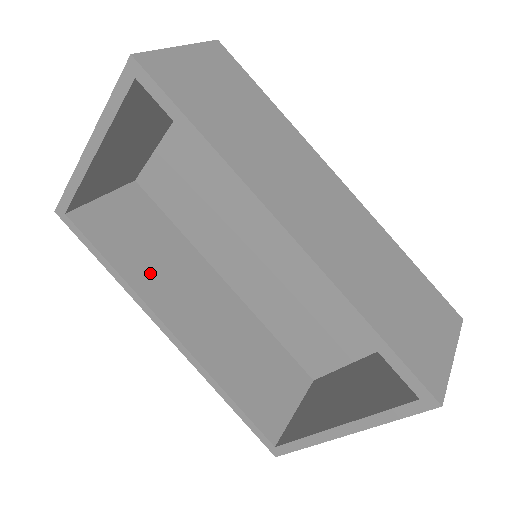
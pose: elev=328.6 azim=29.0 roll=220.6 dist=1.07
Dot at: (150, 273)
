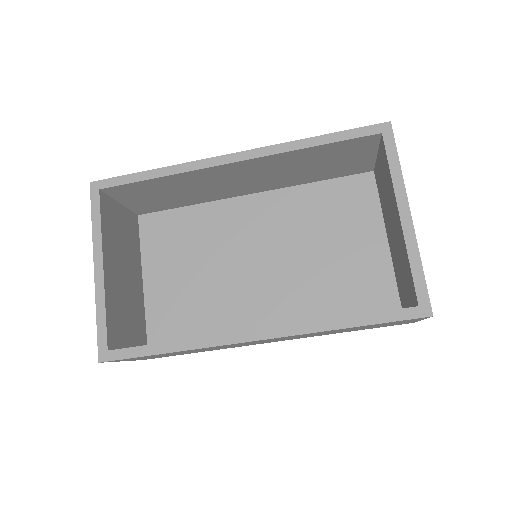
Dot at: occluded
